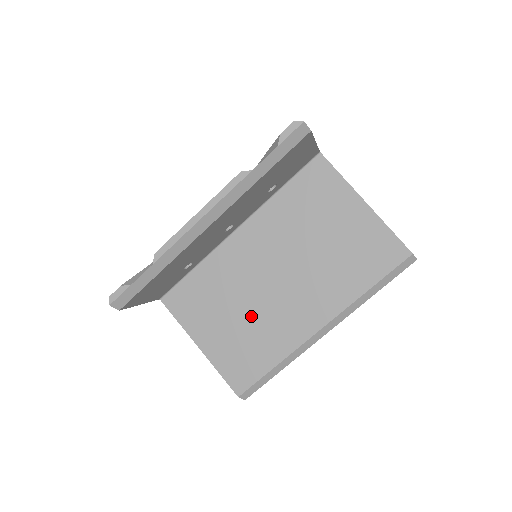
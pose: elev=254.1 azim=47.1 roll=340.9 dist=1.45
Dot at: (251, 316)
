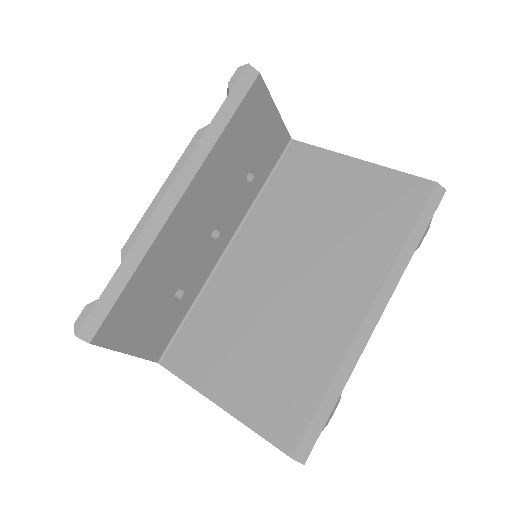
Dot at: (274, 335)
